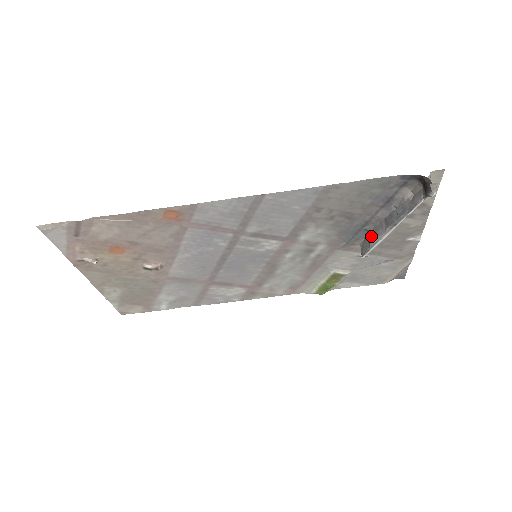
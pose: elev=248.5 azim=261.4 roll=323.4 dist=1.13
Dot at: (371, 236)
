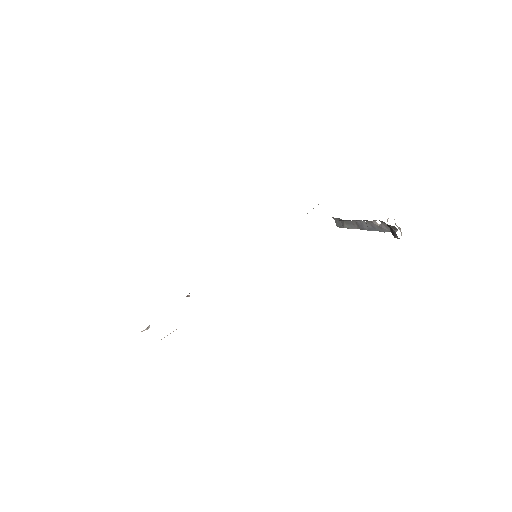
Dot at: (344, 224)
